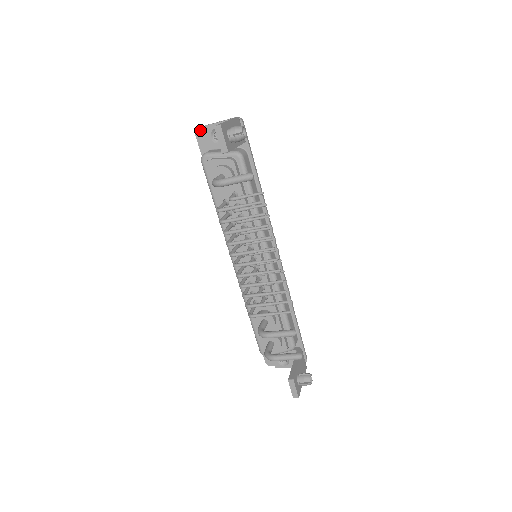
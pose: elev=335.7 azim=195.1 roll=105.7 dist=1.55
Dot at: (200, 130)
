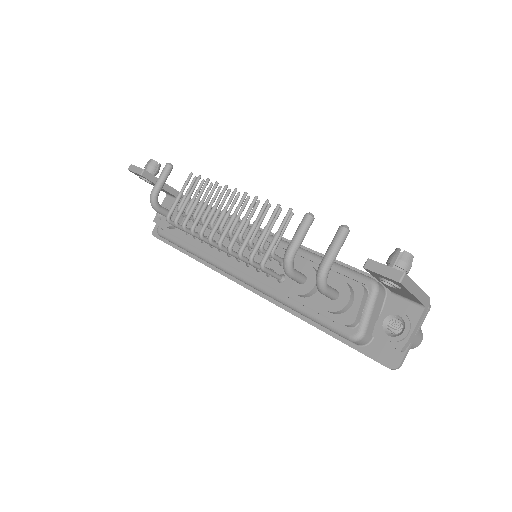
Dot at: (155, 230)
